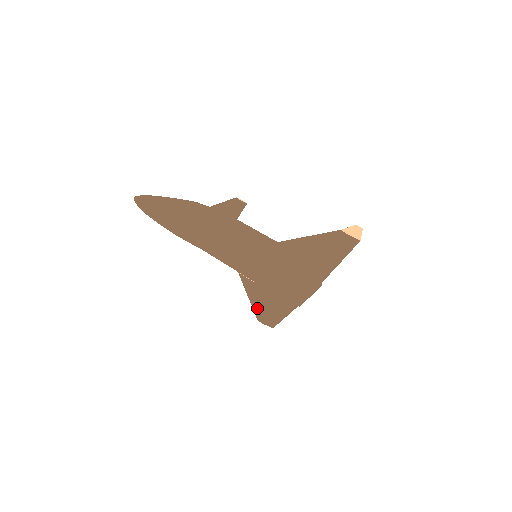
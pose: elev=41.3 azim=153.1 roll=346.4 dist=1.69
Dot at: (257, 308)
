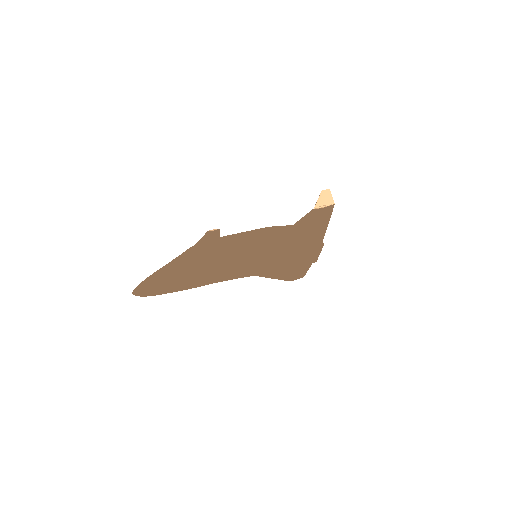
Dot at: (282, 279)
